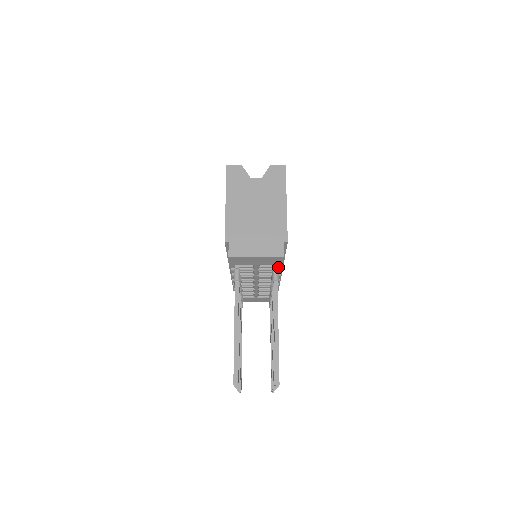
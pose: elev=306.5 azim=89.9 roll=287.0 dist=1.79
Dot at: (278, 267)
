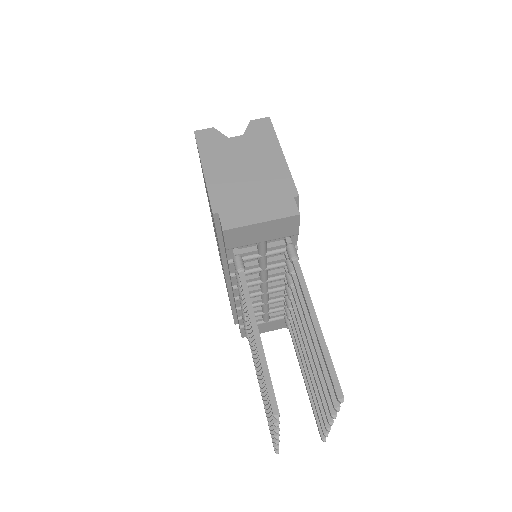
Dot at: occluded
